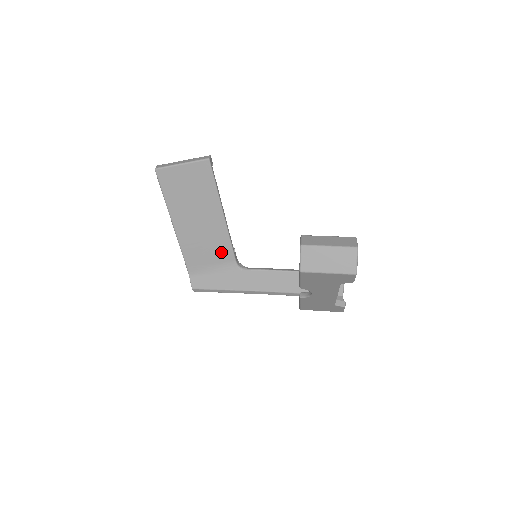
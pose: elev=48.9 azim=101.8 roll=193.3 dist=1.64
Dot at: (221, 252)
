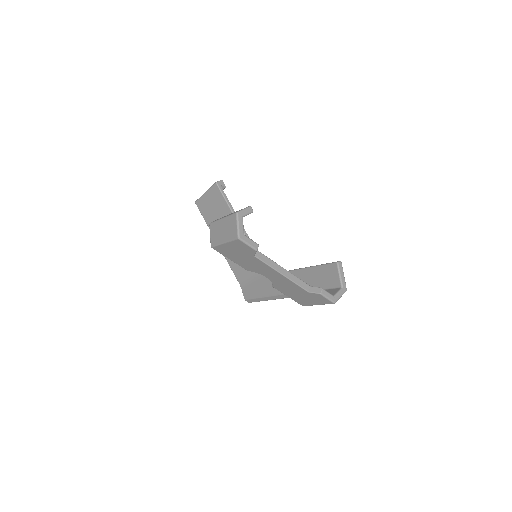
Dot at: occluded
